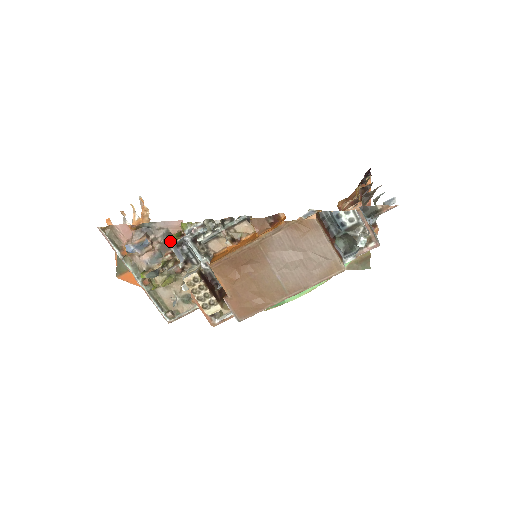
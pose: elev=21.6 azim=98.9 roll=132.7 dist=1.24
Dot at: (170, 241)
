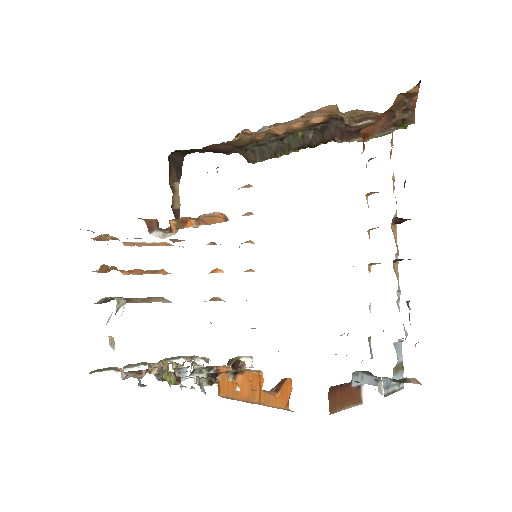
Dot at: (168, 383)
